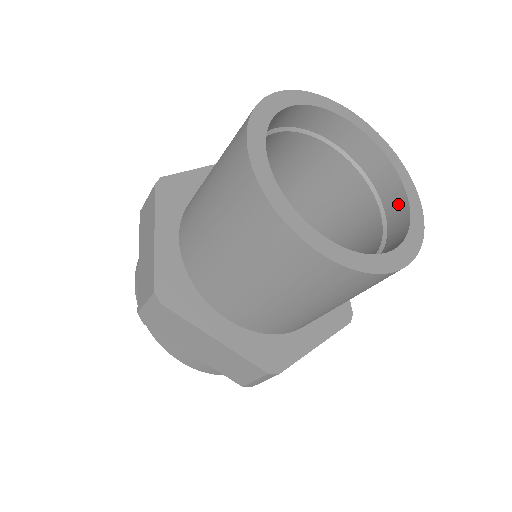
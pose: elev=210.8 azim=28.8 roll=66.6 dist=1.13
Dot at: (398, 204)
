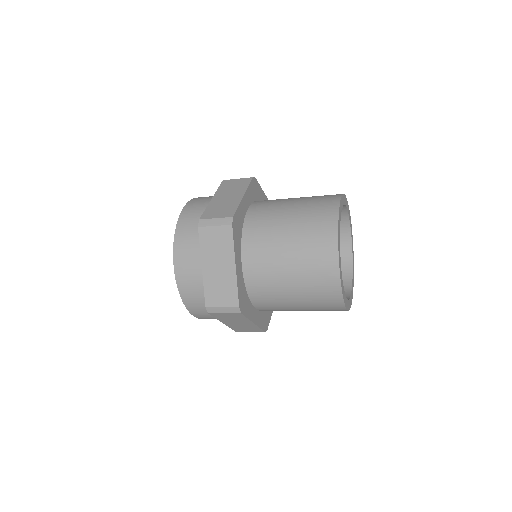
Dot at: (345, 289)
